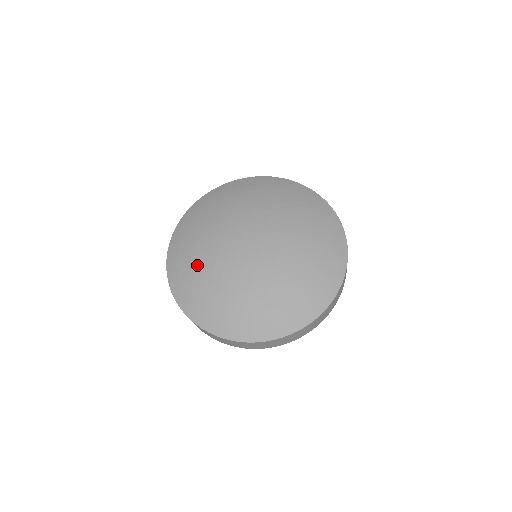
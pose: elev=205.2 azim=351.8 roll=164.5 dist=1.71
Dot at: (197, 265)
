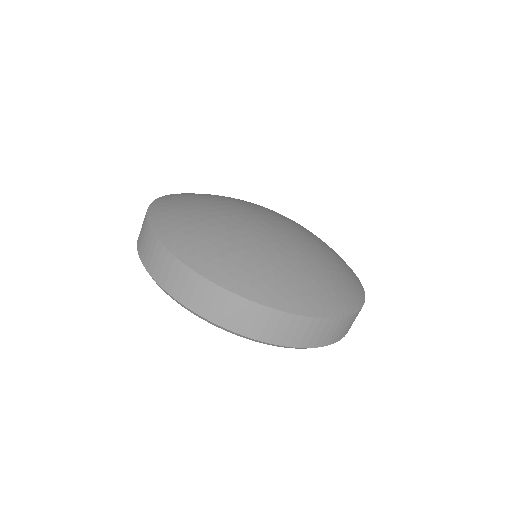
Dot at: (204, 198)
